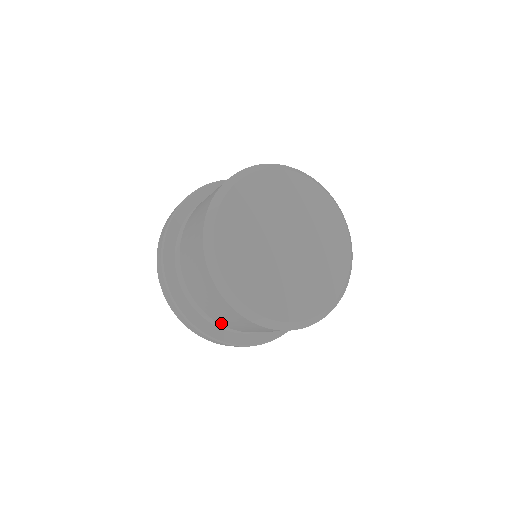
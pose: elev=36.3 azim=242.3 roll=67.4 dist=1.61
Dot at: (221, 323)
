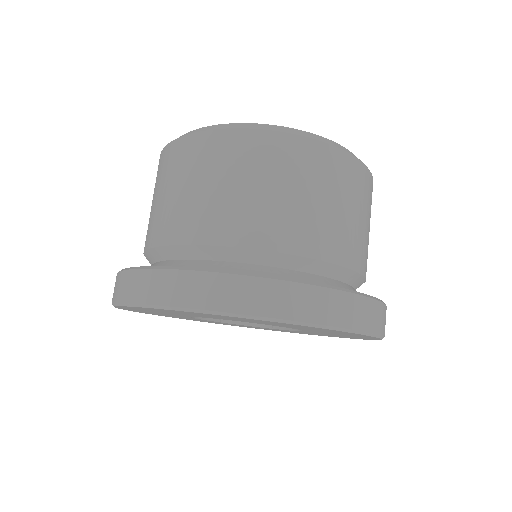
Dot at: (224, 237)
